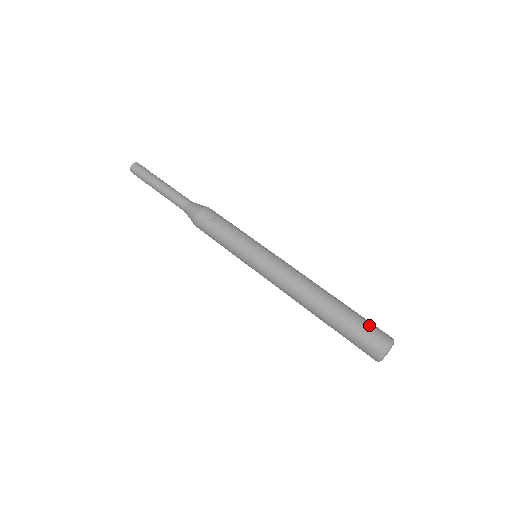
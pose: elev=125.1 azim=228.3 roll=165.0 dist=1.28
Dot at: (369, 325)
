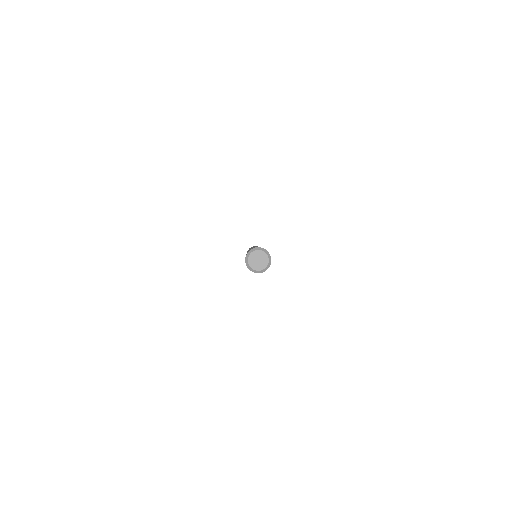
Dot at: occluded
